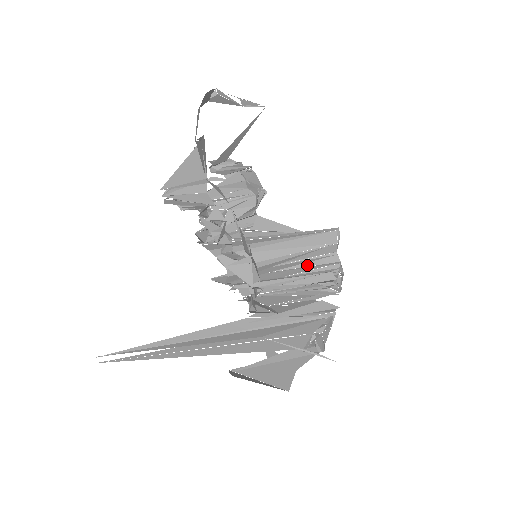
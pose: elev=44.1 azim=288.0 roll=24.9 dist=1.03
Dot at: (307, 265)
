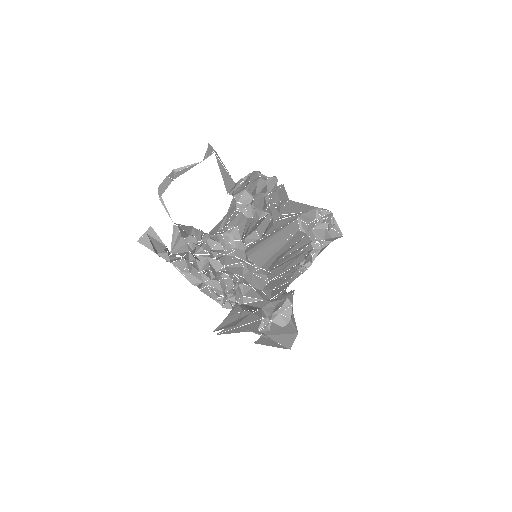
Dot at: (298, 247)
